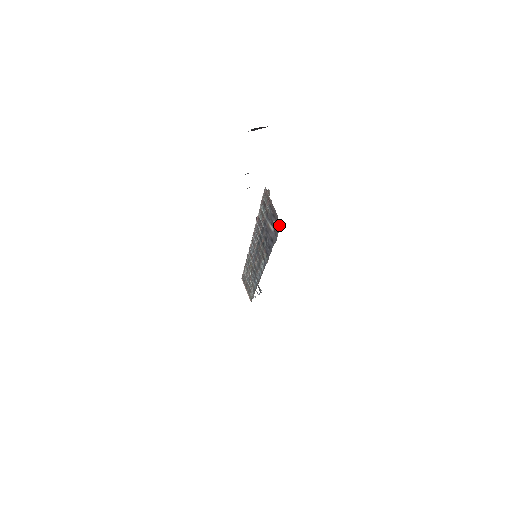
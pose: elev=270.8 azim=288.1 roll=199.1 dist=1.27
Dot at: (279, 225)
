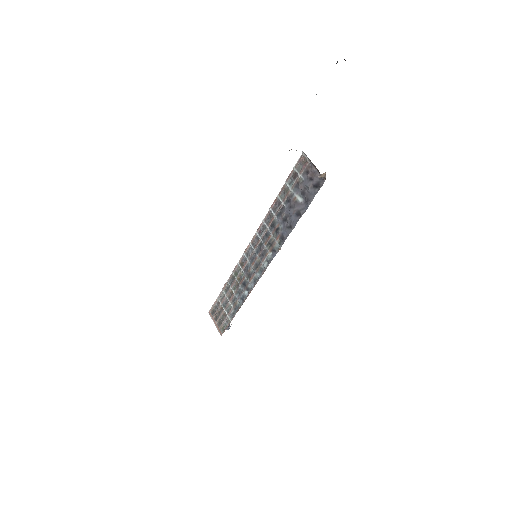
Dot at: (319, 184)
